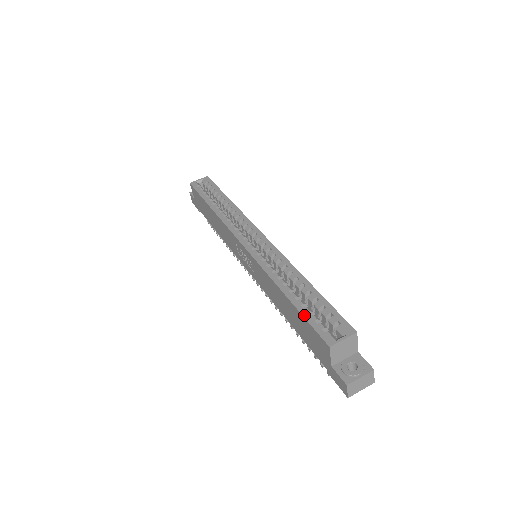
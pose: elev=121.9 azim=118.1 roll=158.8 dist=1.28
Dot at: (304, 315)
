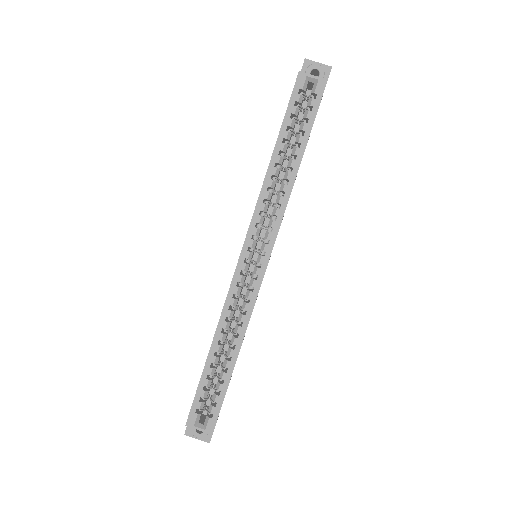
Dot at: (199, 385)
